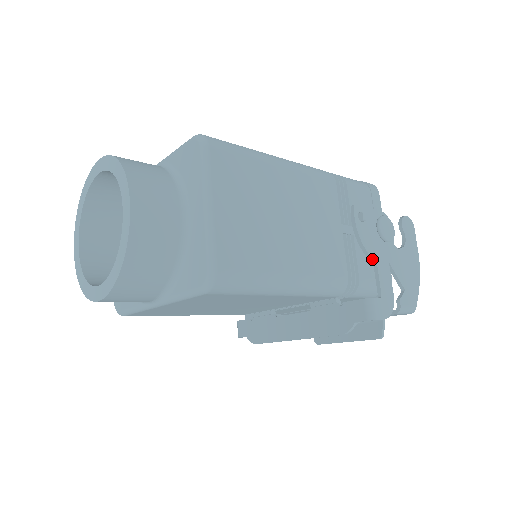
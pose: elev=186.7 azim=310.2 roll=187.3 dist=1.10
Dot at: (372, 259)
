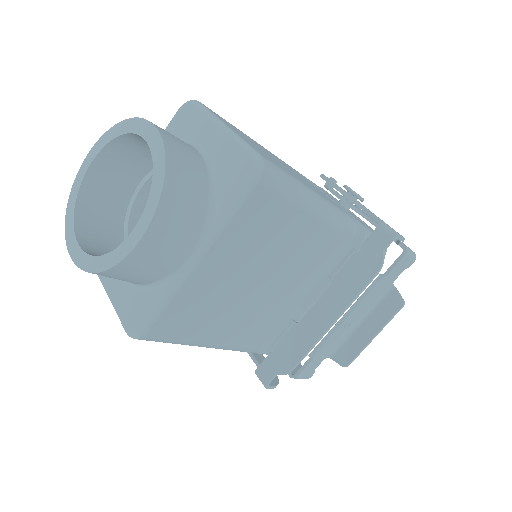
Dot at: (361, 205)
